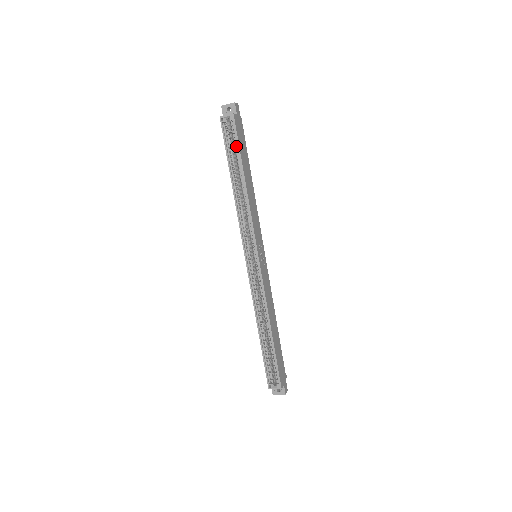
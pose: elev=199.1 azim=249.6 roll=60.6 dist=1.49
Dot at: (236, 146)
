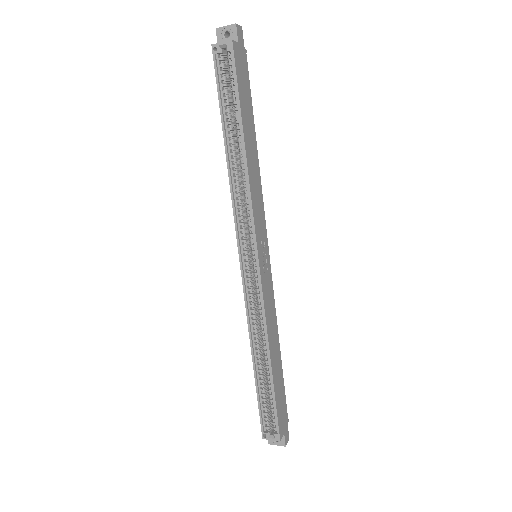
Dot at: occluded
